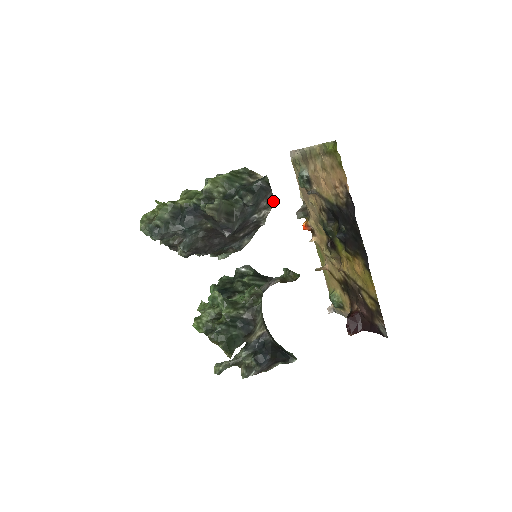
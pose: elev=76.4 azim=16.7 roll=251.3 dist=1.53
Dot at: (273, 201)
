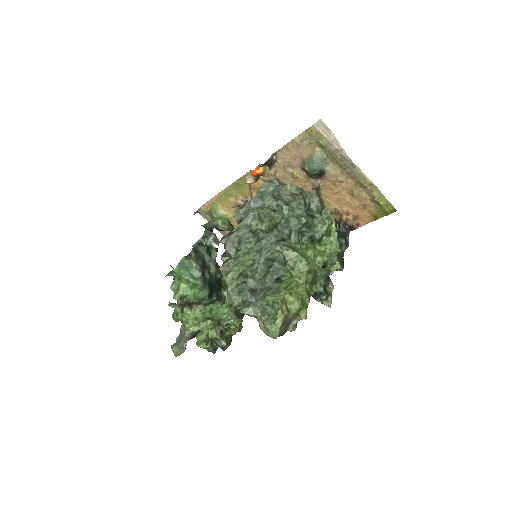
Dot at: occluded
